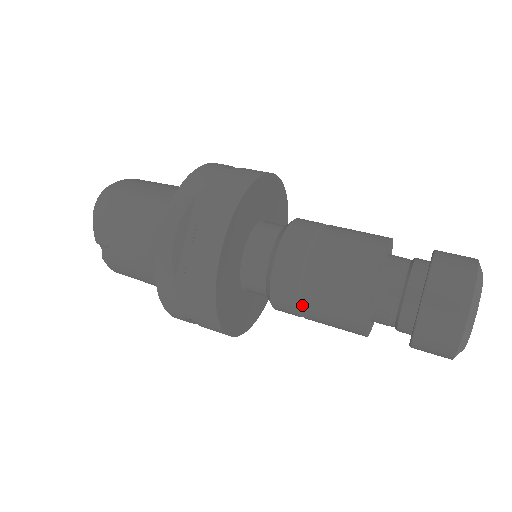
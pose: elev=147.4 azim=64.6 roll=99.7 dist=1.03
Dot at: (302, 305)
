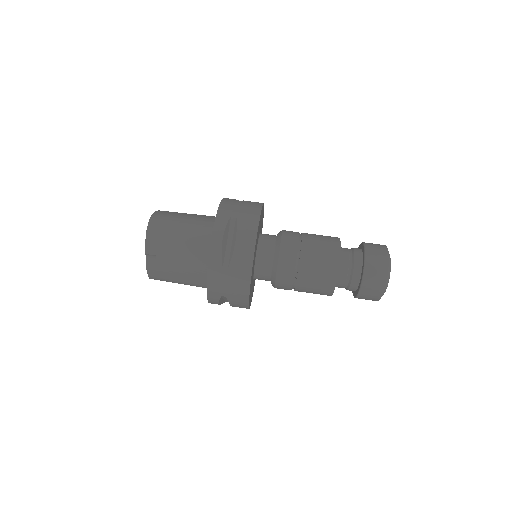
Dot at: (297, 278)
